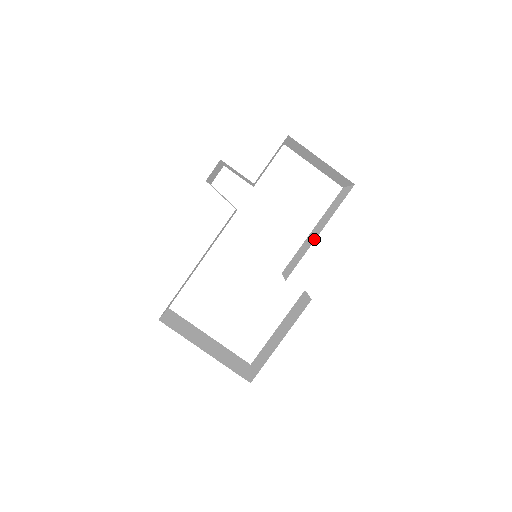
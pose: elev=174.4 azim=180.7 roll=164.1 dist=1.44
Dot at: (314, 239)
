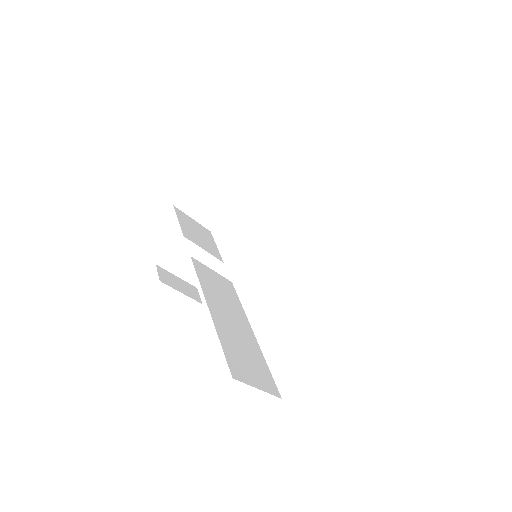
Dot at: occluded
